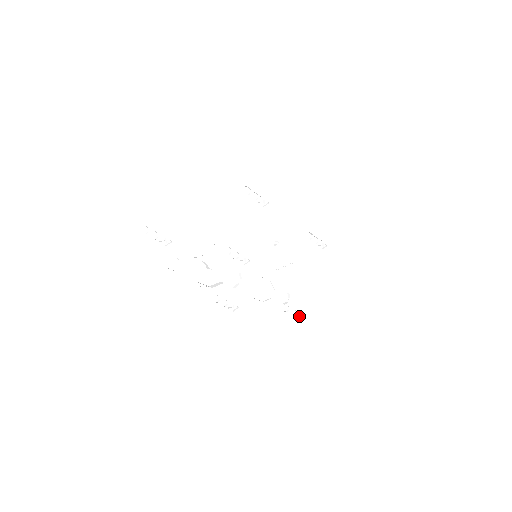
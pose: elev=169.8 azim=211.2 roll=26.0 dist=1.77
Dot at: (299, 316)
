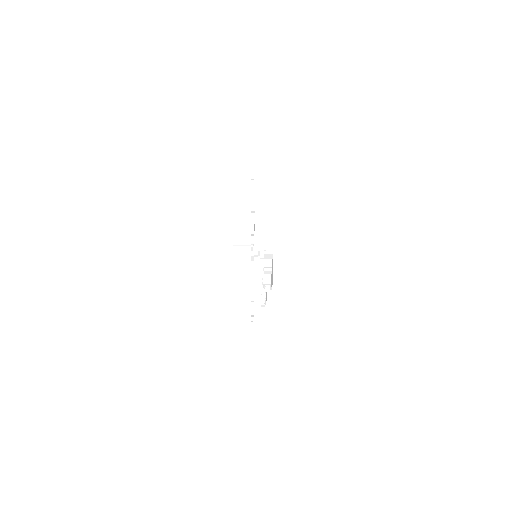
Dot at: occluded
